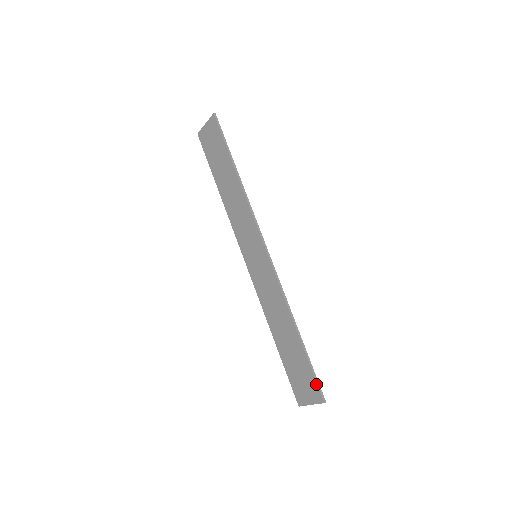
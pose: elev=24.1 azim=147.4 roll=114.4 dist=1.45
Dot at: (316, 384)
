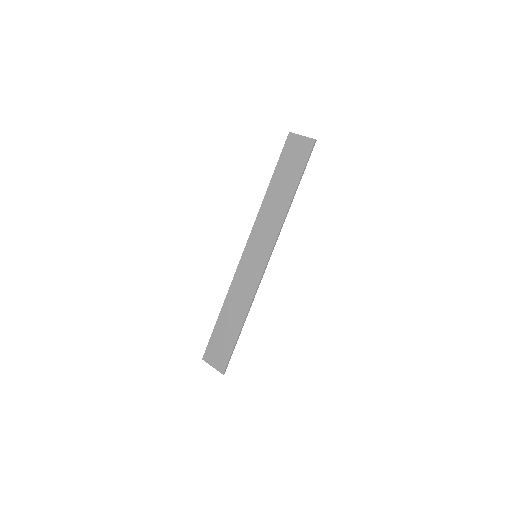
Dot at: (227, 361)
